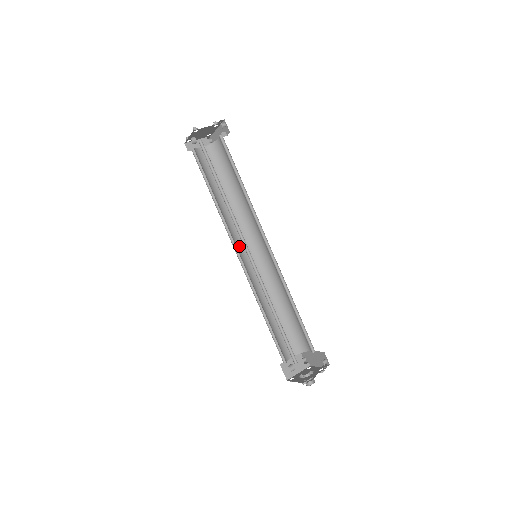
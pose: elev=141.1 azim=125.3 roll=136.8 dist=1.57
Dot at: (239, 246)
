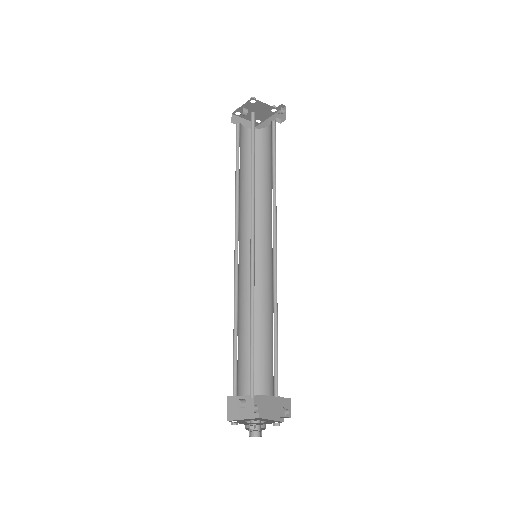
Dot at: (241, 239)
